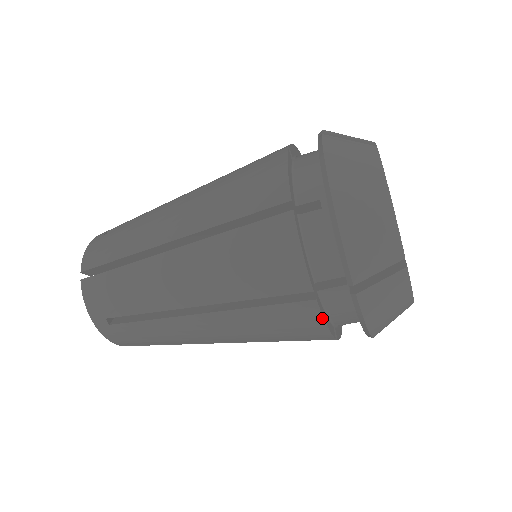
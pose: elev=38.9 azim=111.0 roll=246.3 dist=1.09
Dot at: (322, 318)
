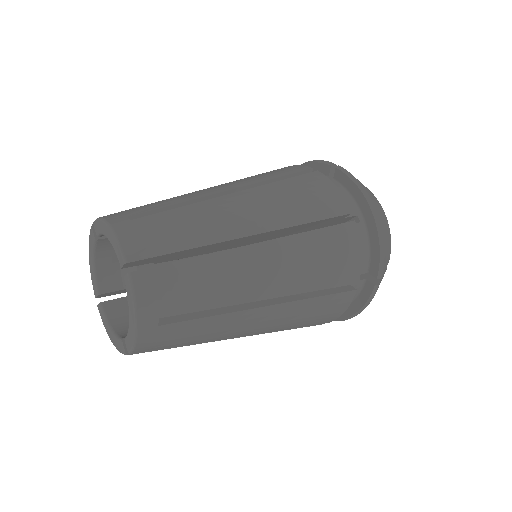
Dot at: (349, 304)
